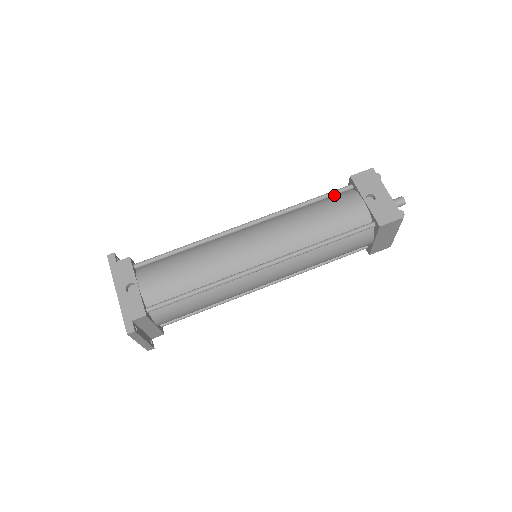
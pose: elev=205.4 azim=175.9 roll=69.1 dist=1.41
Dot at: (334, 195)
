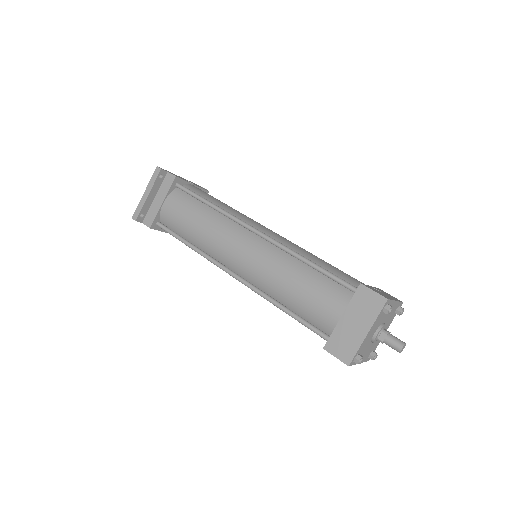
Dot at: occluded
